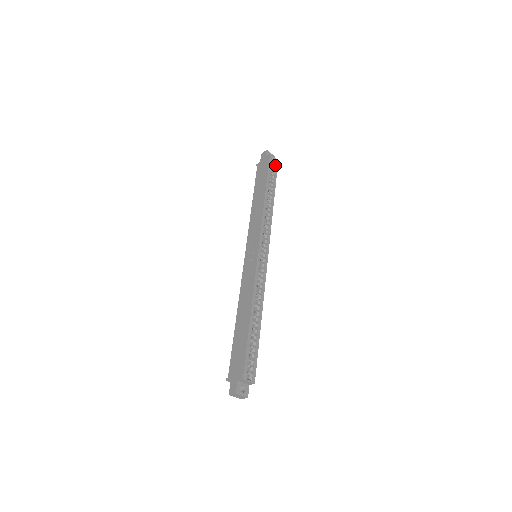
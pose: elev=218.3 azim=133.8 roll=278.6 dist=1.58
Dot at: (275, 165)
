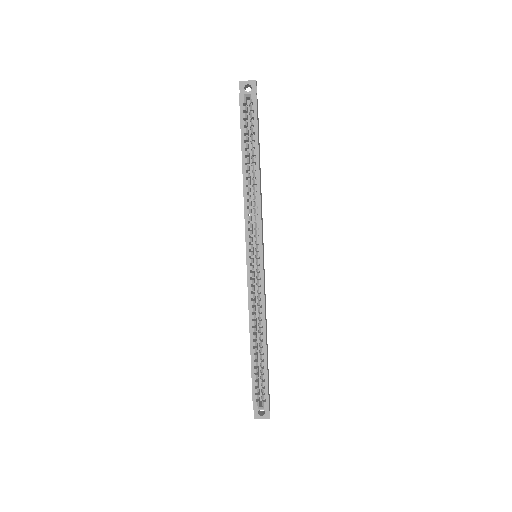
Dot at: (252, 106)
